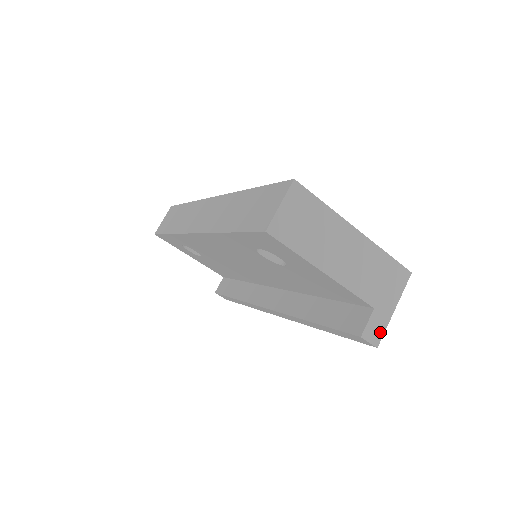
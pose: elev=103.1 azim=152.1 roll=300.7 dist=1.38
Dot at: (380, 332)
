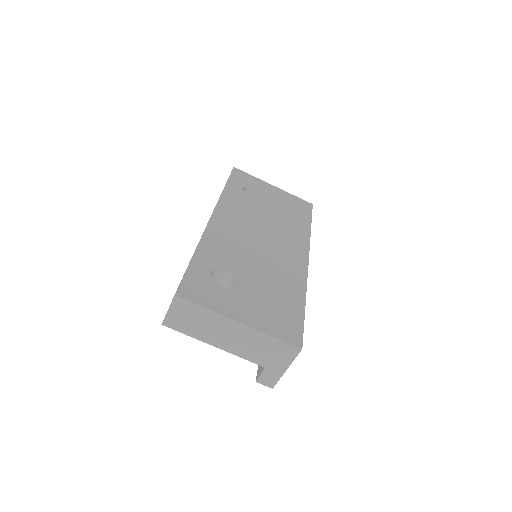
Dot at: (274, 381)
